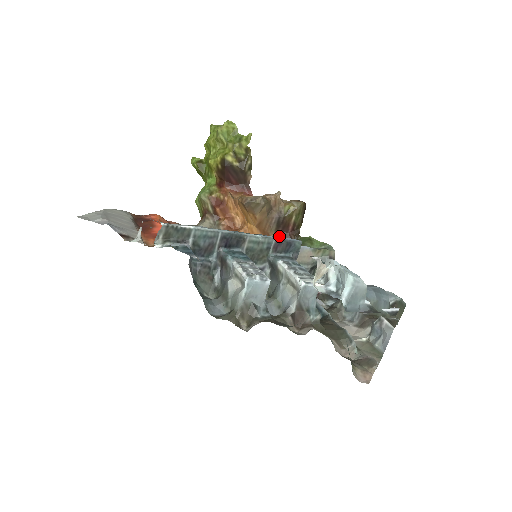
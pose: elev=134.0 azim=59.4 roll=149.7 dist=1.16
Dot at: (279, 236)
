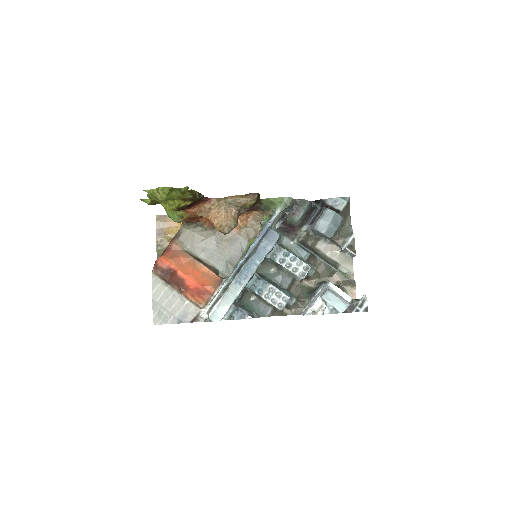
Dot at: (249, 211)
